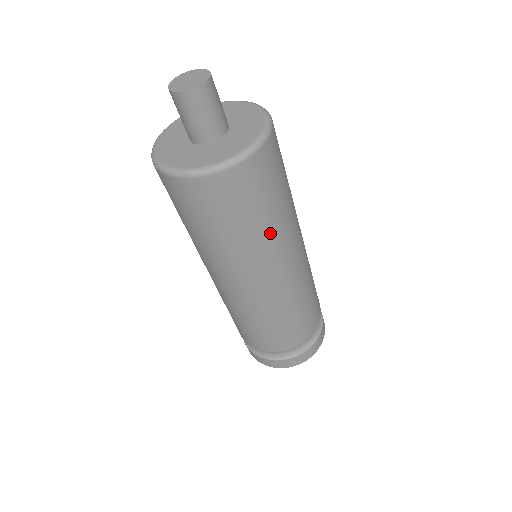
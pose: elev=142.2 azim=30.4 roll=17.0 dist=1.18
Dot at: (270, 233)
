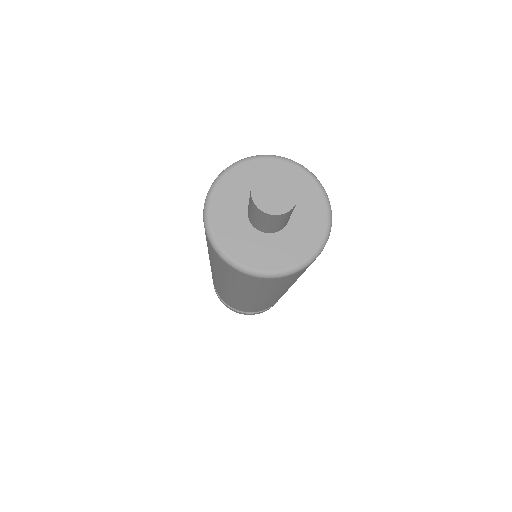
Dot at: occluded
